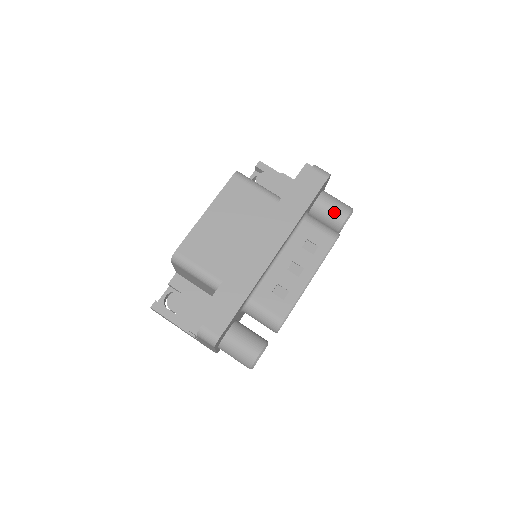
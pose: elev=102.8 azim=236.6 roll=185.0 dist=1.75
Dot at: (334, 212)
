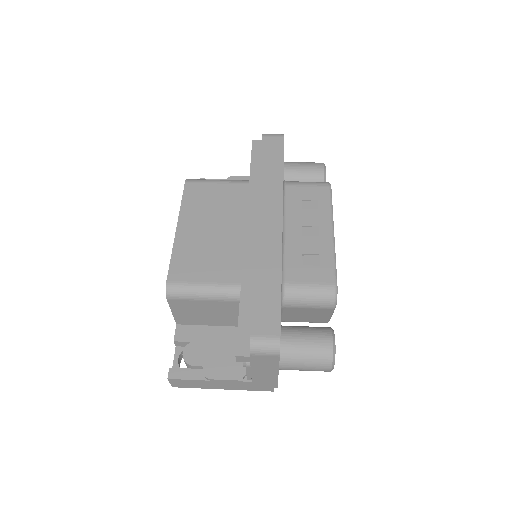
Dot at: (308, 172)
